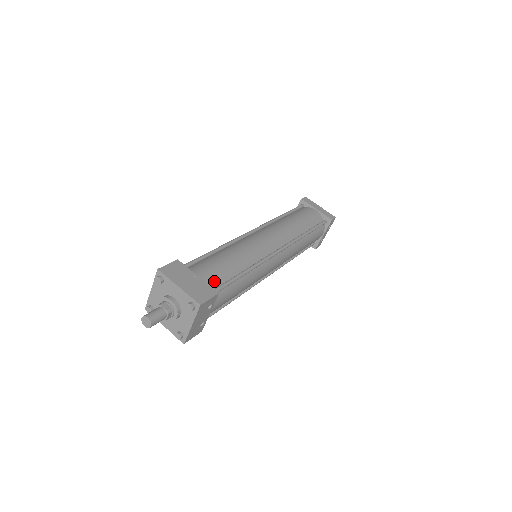
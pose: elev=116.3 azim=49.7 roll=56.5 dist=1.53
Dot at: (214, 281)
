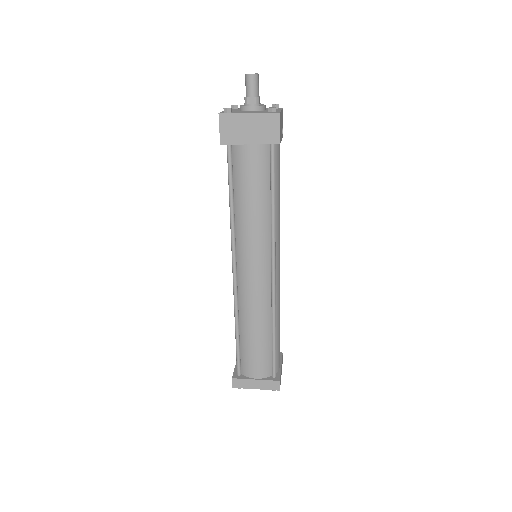
Dot at: occluded
